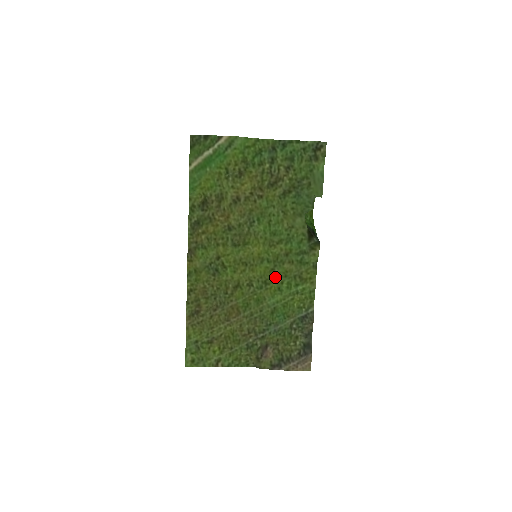
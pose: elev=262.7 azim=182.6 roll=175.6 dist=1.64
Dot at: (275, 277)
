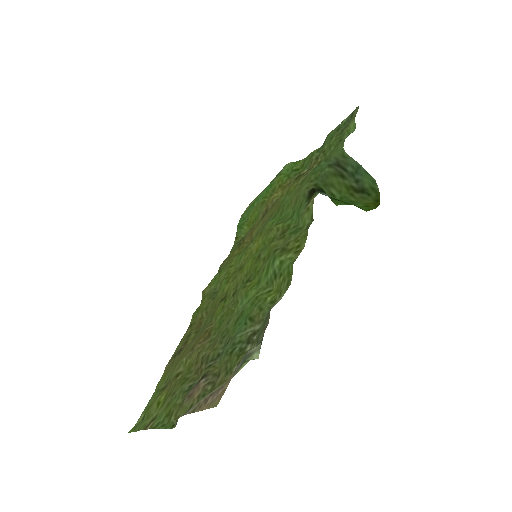
Dot at: (259, 267)
